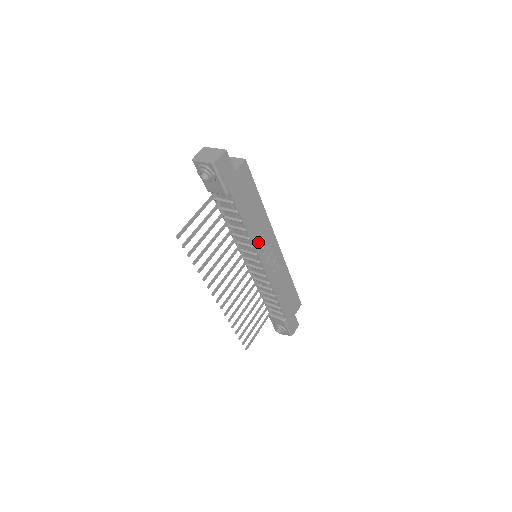
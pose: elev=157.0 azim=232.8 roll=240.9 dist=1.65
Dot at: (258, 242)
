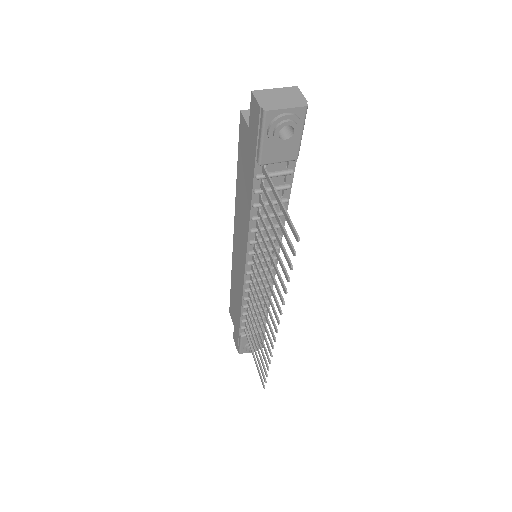
Dot at: occluded
